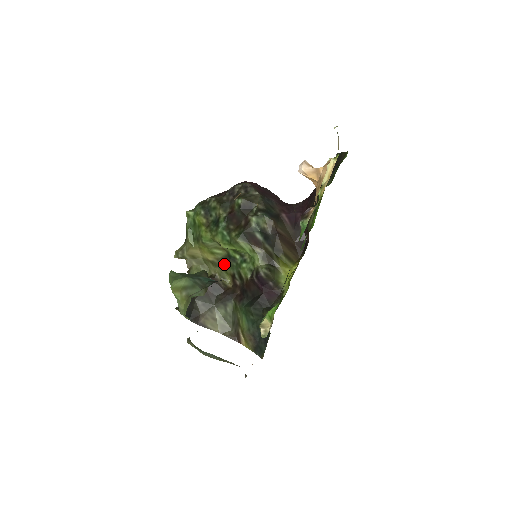
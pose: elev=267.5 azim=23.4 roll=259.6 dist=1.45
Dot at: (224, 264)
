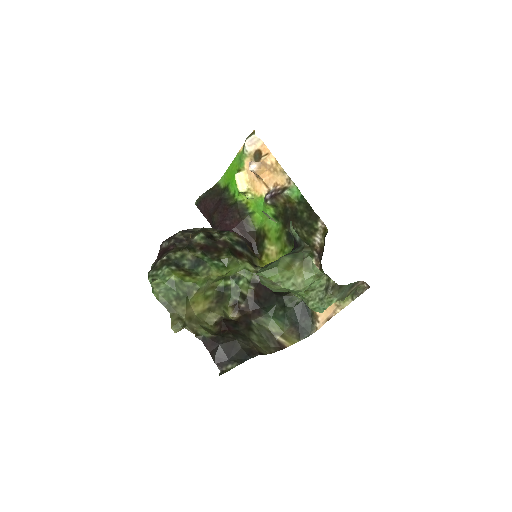
Dot at: (220, 301)
